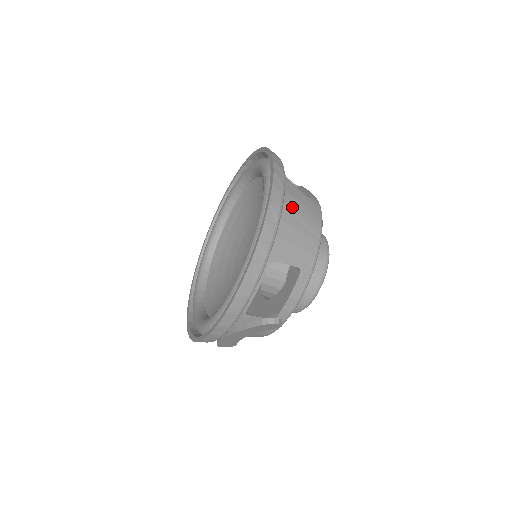
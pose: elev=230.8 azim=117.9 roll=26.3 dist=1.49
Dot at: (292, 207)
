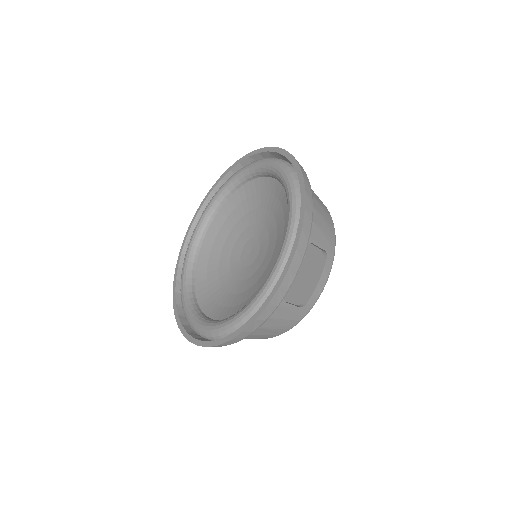
Dot at: (264, 327)
